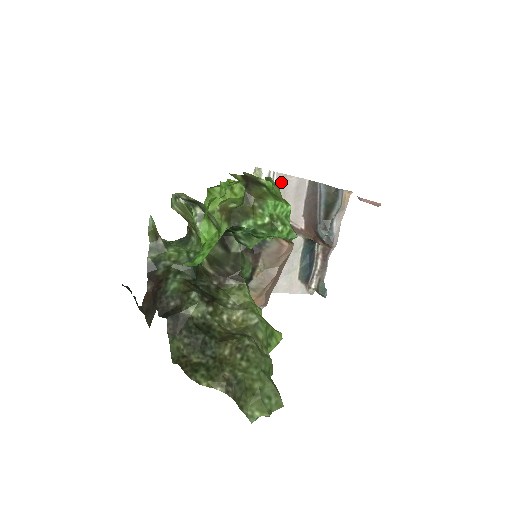
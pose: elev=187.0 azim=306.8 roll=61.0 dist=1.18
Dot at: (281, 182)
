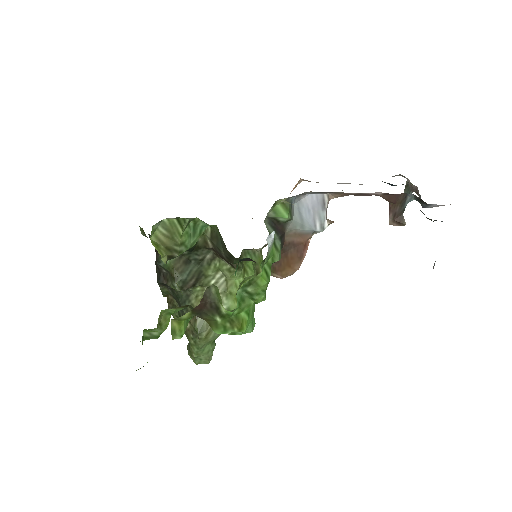
Dot at: occluded
